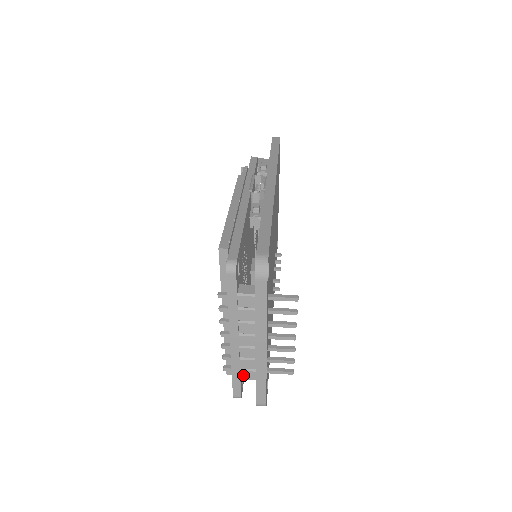
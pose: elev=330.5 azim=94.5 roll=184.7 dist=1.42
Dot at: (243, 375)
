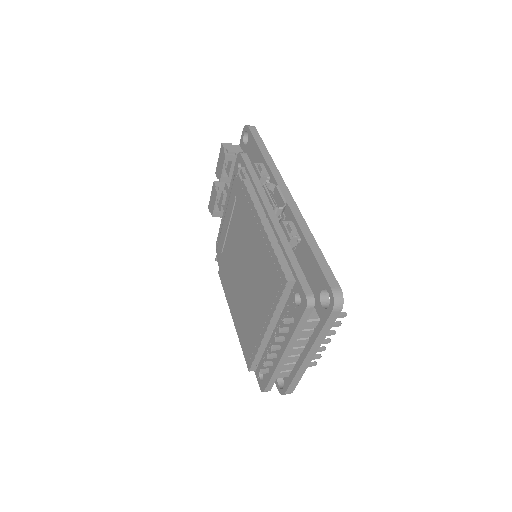
Dot at: (279, 375)
